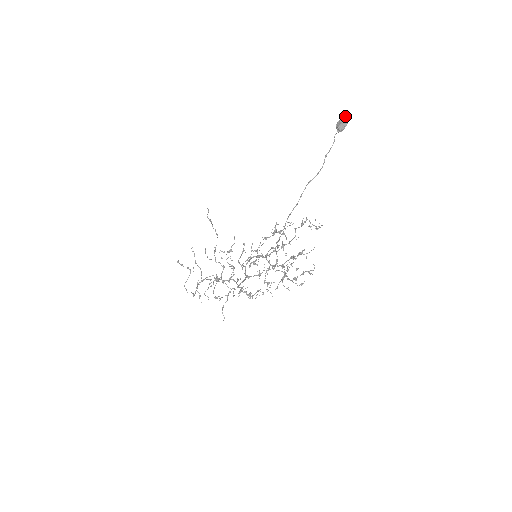
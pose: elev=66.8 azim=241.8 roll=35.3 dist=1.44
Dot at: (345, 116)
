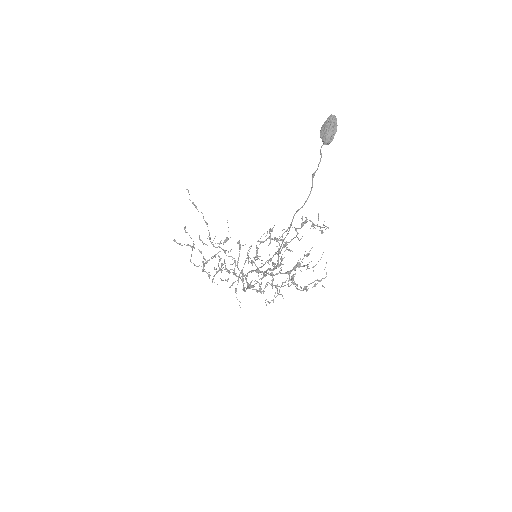
Dot at: (332, 116)
